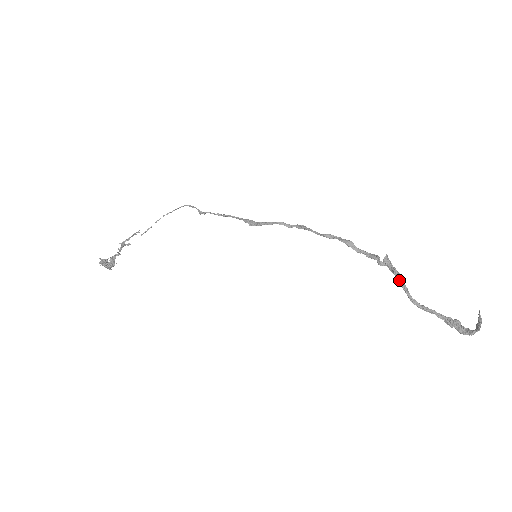
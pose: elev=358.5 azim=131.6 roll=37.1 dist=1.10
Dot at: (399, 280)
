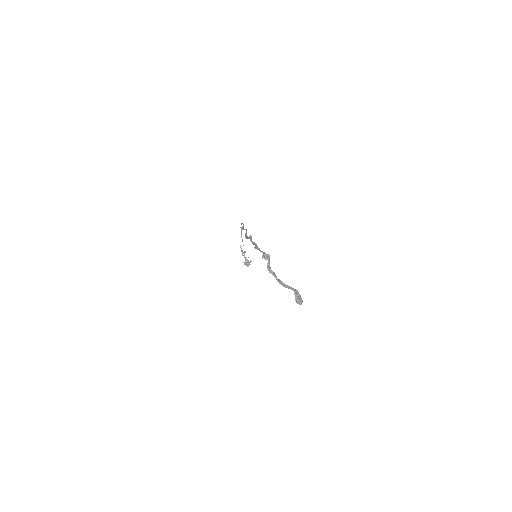
Dot at: (271, 272)
